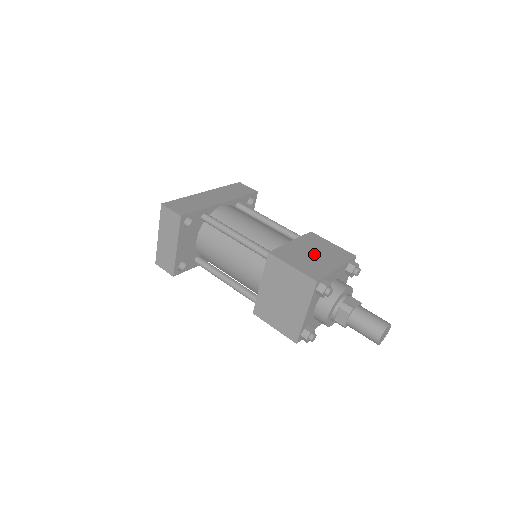
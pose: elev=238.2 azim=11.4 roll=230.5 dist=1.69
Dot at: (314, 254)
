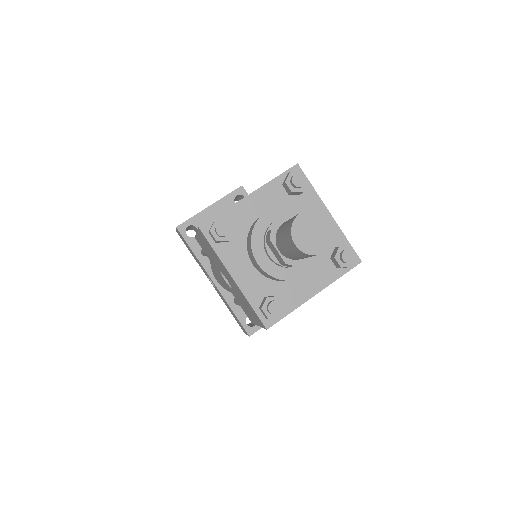
Dot at: occluded
